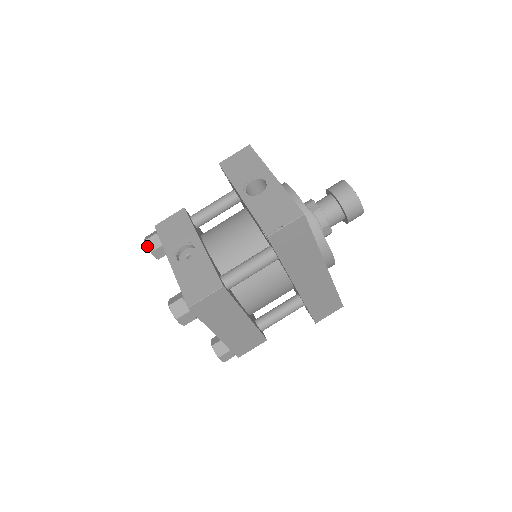
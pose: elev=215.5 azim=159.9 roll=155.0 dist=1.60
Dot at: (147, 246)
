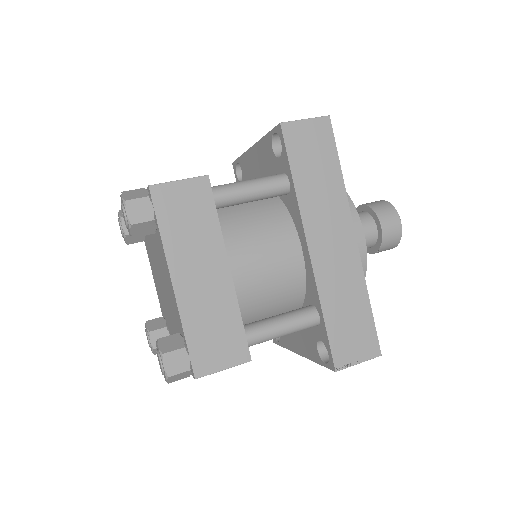
Dot at: (119, 213)
